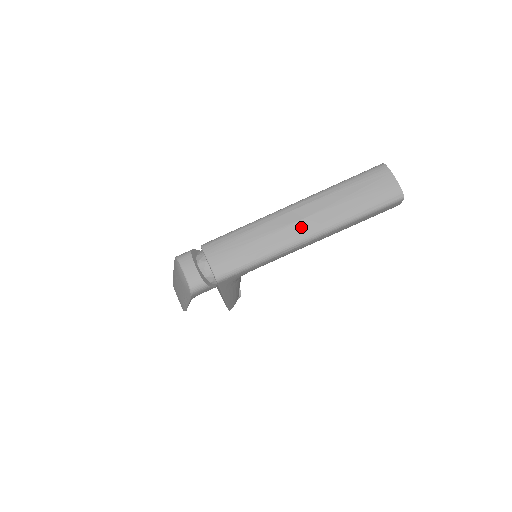
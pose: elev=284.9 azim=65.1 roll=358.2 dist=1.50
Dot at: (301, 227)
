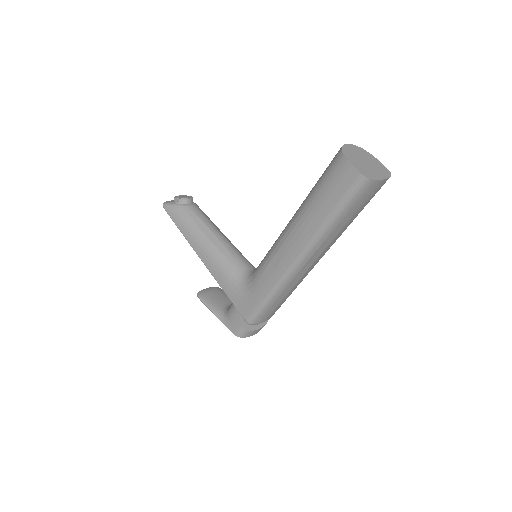
Dot at: (315, 264)
